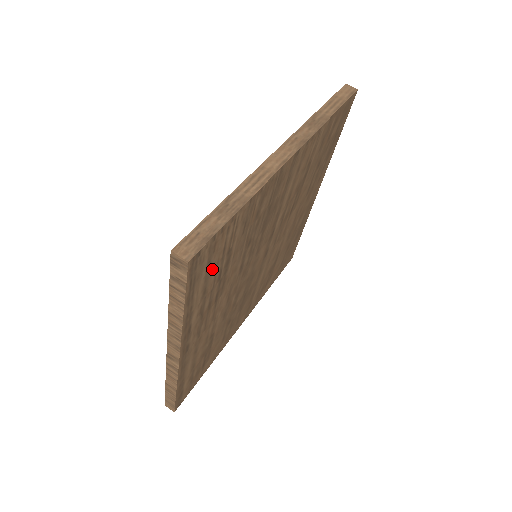
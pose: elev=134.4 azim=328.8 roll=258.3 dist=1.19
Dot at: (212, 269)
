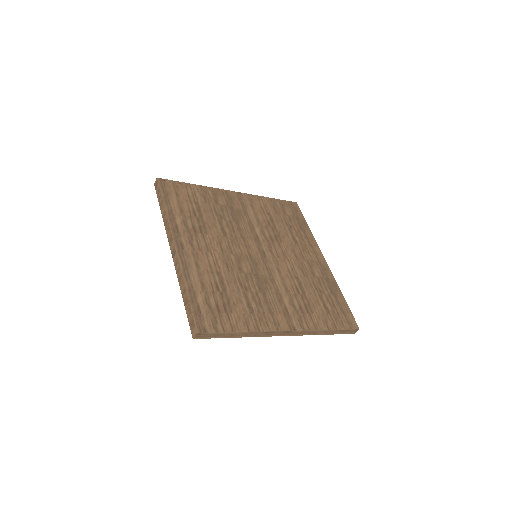
Dot at: (182, 201)
